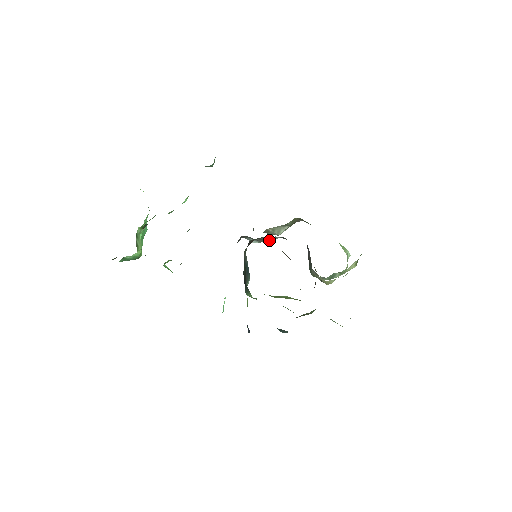
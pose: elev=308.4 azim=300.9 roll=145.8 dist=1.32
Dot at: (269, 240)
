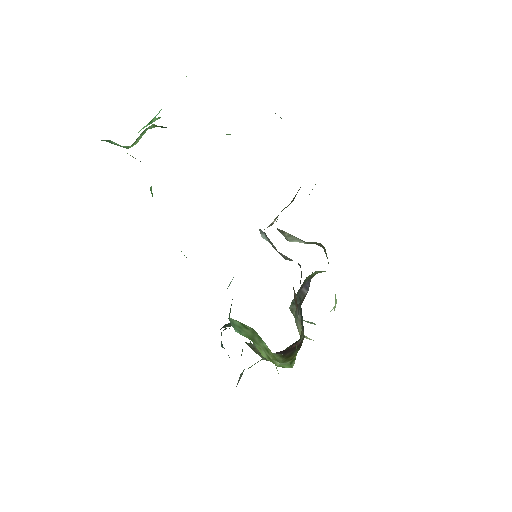
Dot at: (285, 258)
